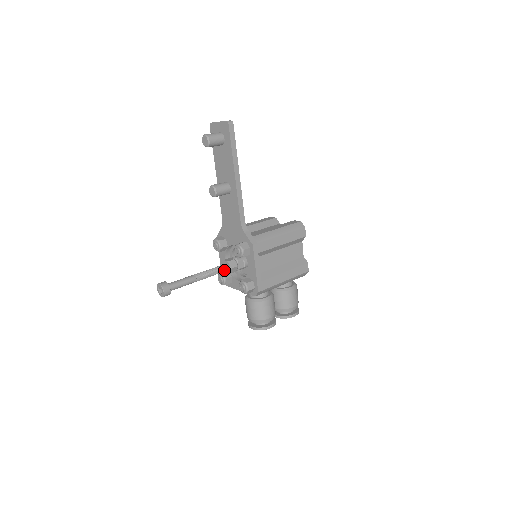
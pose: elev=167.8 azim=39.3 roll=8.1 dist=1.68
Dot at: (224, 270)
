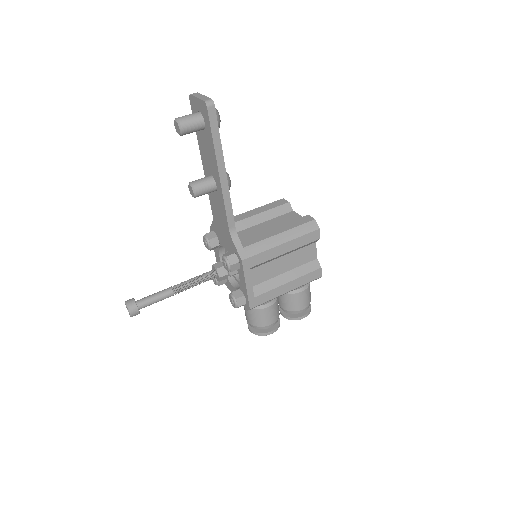
Dot at: (211, 278)
